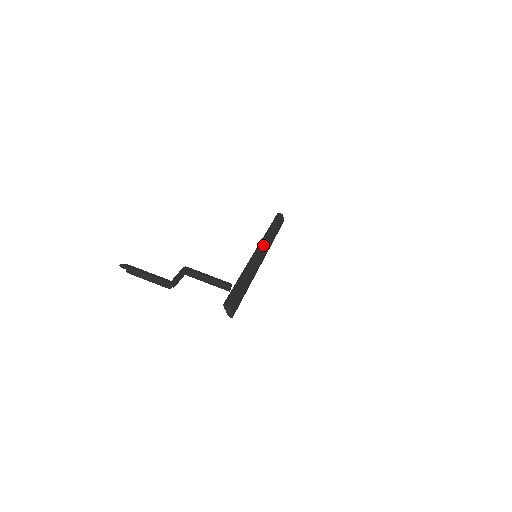
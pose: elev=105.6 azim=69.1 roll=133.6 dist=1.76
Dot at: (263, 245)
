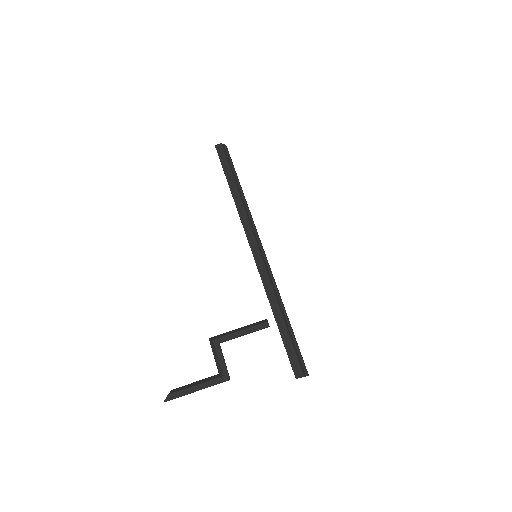
Dot at: (251, 235)
